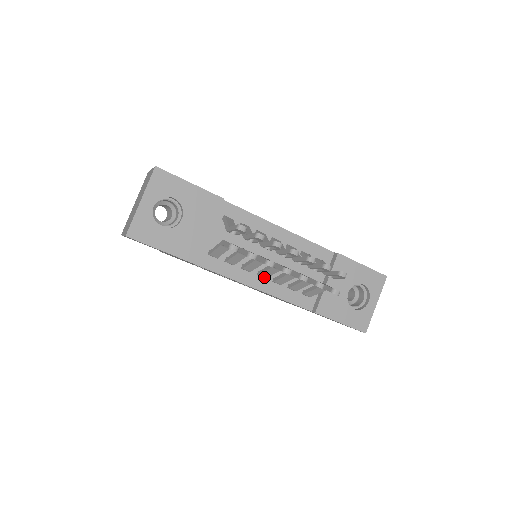
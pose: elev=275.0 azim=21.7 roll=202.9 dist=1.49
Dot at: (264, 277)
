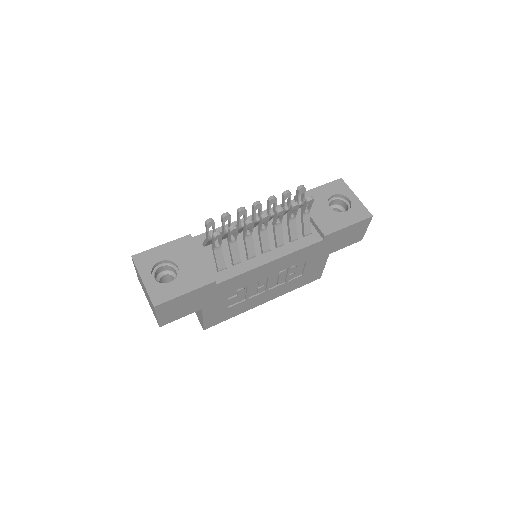
Dot at: (267, 250)
